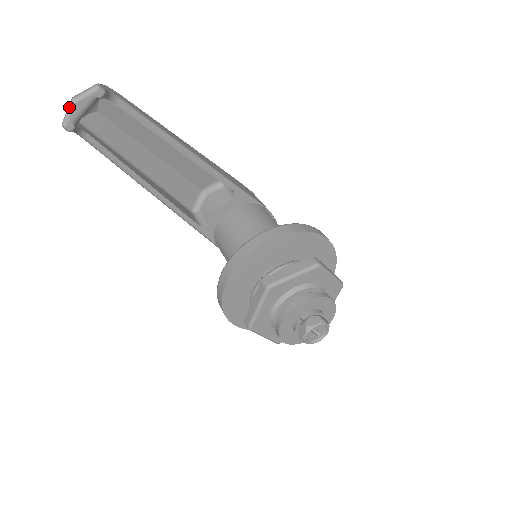
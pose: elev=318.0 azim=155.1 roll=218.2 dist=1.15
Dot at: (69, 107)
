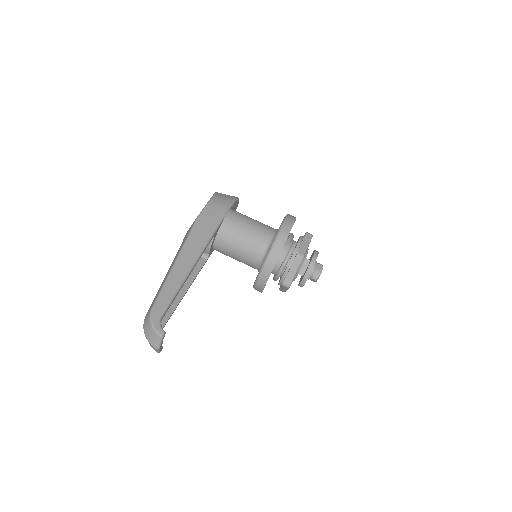
Dot at: (157, 351)
